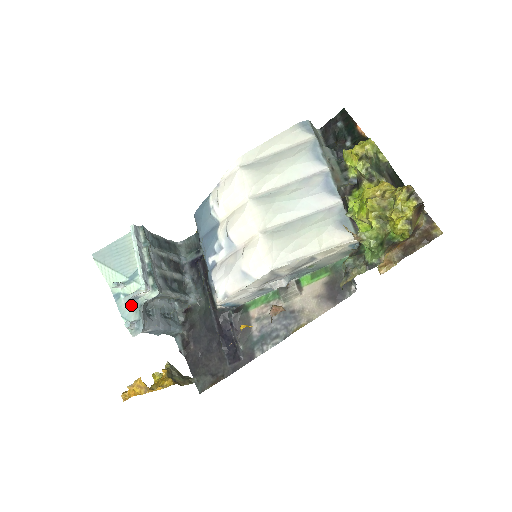
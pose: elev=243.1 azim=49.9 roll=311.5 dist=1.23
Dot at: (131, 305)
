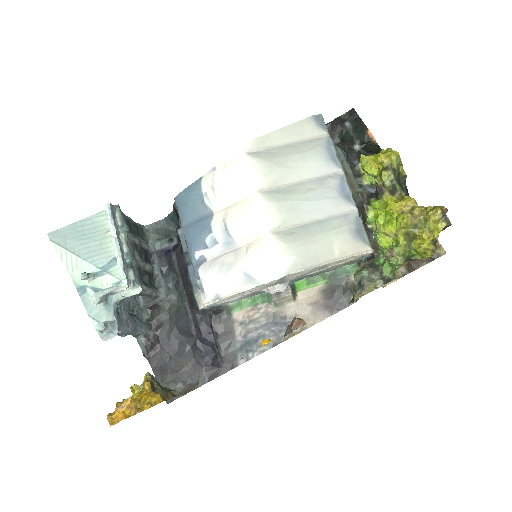
Dot at: (103, 302)
